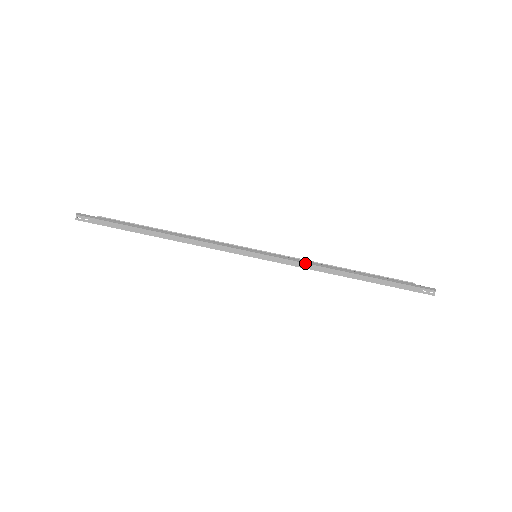
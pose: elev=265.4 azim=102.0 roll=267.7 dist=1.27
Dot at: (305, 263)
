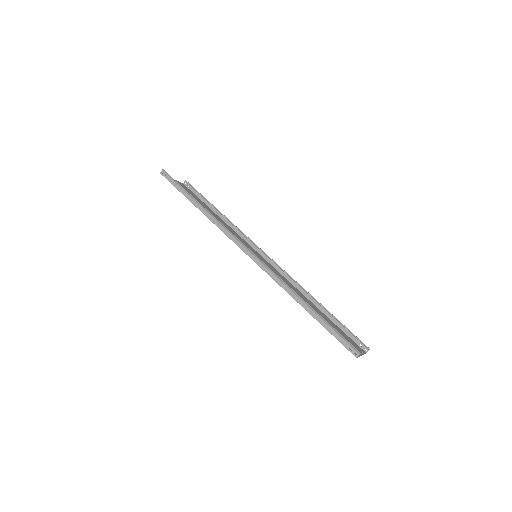
Dot at: (275, 276)
